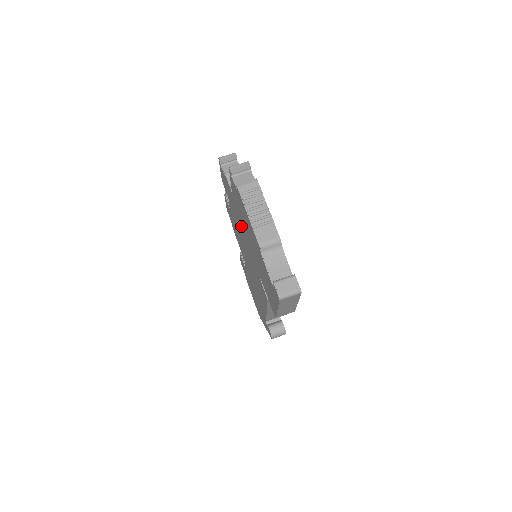
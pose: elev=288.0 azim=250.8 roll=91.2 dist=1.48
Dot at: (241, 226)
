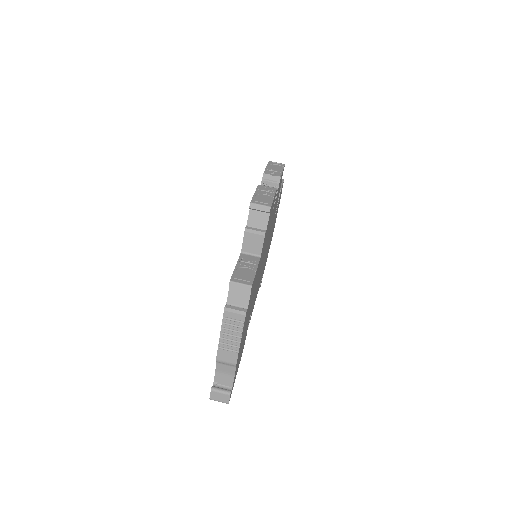
Dot at: occluded
